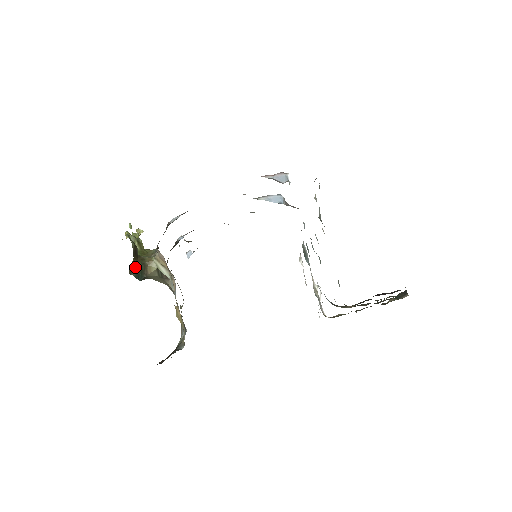
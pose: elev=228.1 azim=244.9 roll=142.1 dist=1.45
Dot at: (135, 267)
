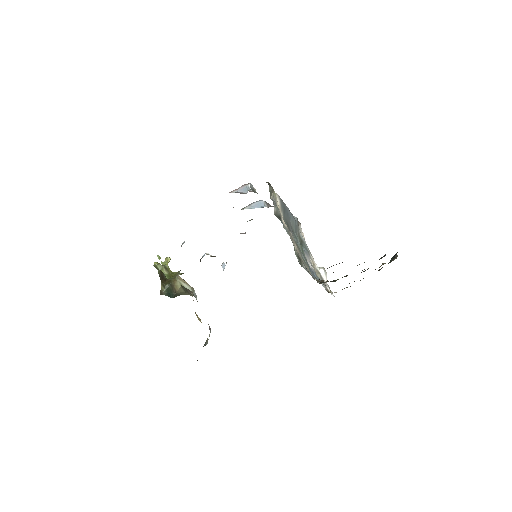
Dot at: (164, 288)
